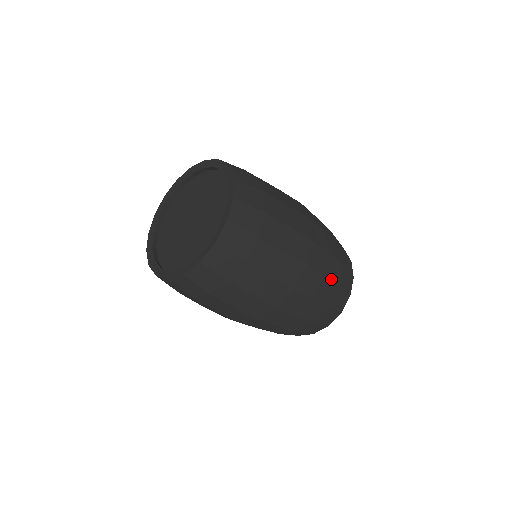
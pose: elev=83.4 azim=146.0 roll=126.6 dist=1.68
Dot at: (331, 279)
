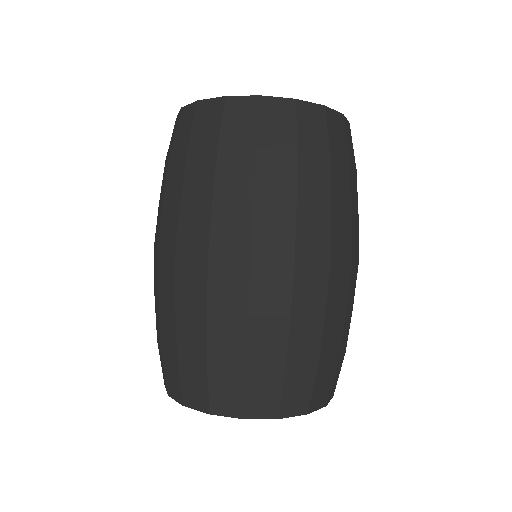
Dot at: (291, 339)
